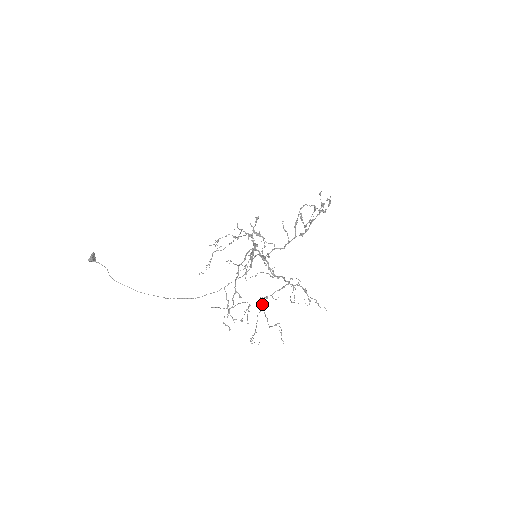
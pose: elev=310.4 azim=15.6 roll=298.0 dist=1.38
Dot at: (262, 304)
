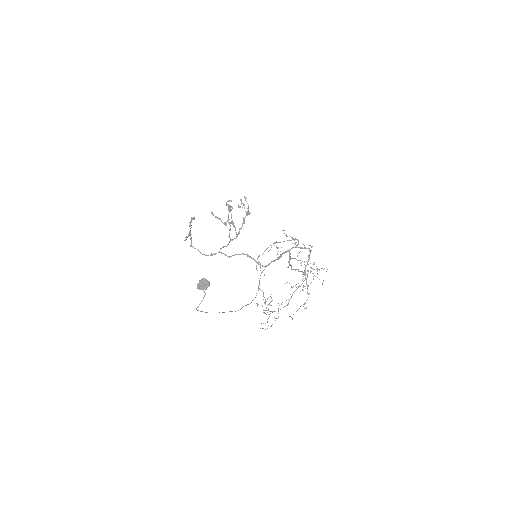
Dot at: occluded
